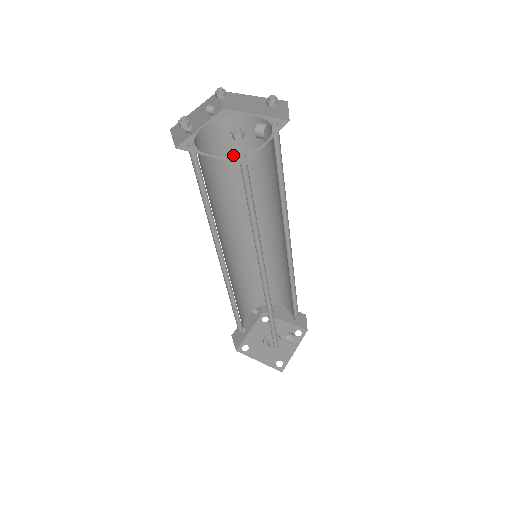
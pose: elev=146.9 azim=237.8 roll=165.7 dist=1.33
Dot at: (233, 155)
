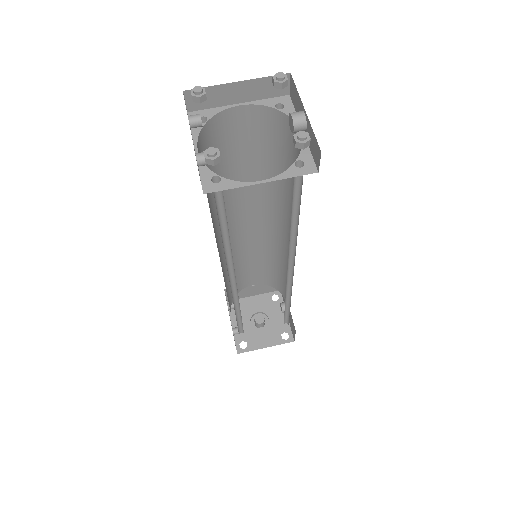
Dot at: occluded
